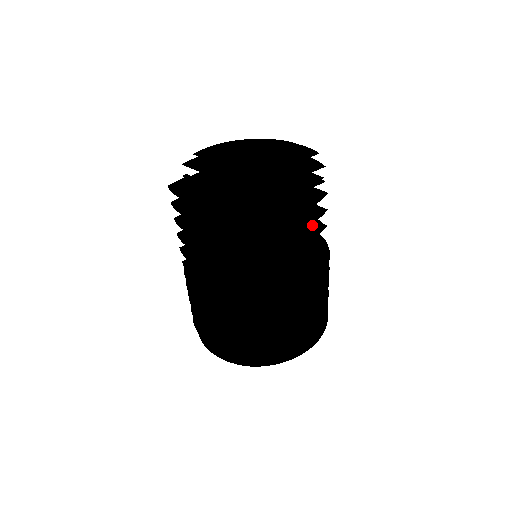
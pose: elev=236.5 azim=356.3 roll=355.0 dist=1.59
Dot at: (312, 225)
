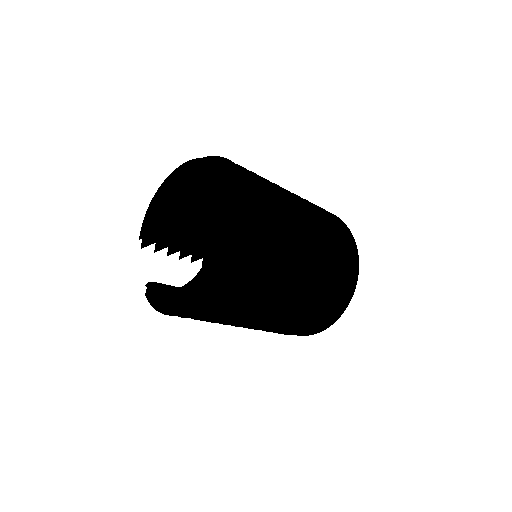
Dot at: (267, 240)
